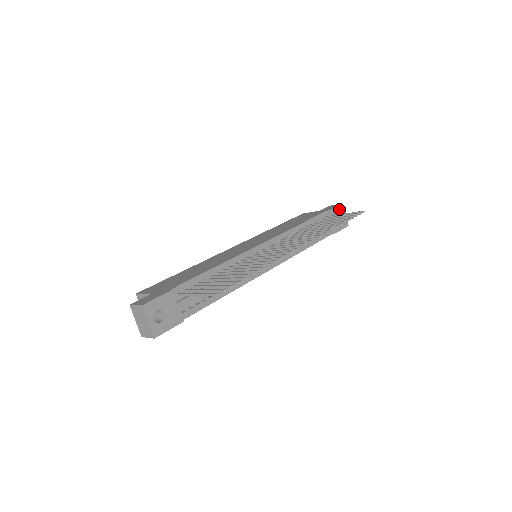
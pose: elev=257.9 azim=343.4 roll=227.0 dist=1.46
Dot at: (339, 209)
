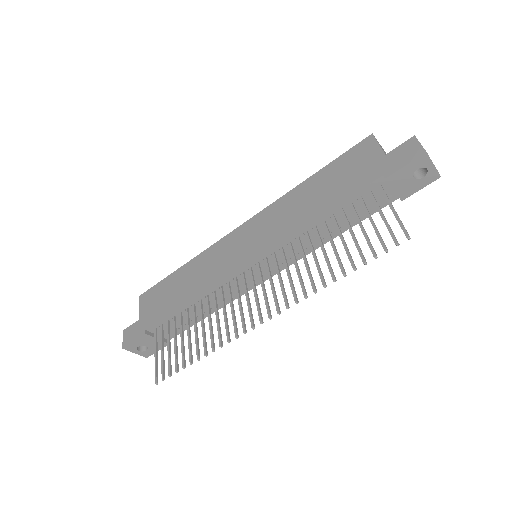
Dot at: (414, 165)
